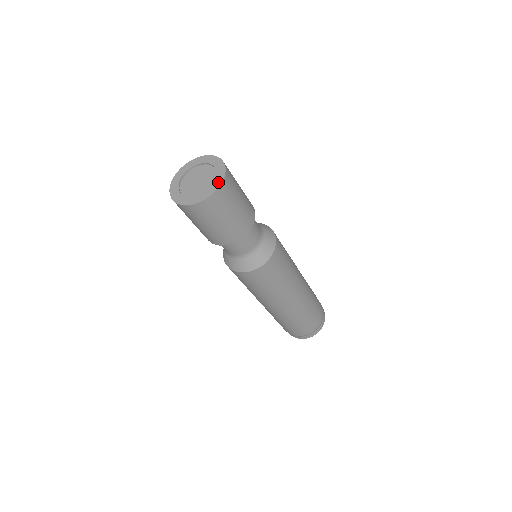
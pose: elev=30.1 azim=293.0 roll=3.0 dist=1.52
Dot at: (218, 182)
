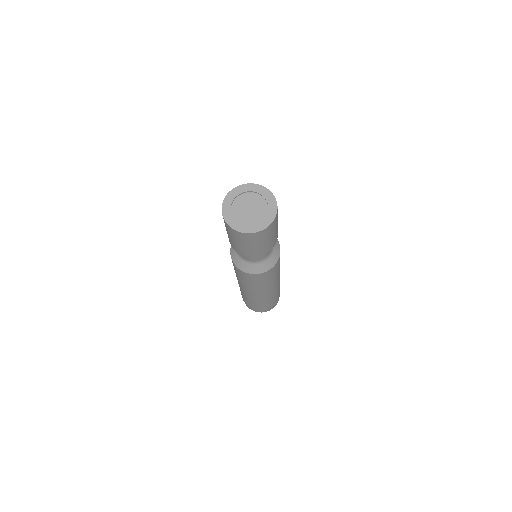
Dot at: (272, 216)
